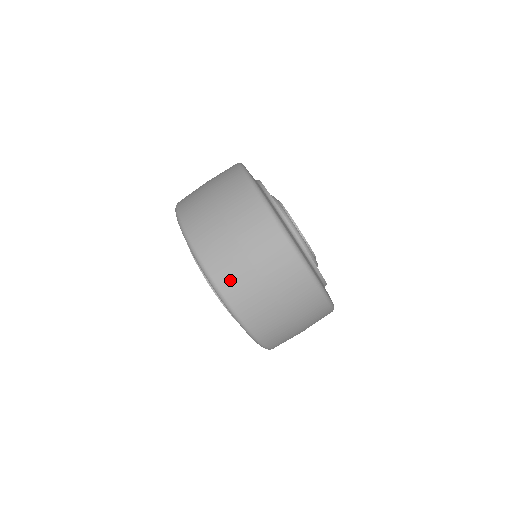
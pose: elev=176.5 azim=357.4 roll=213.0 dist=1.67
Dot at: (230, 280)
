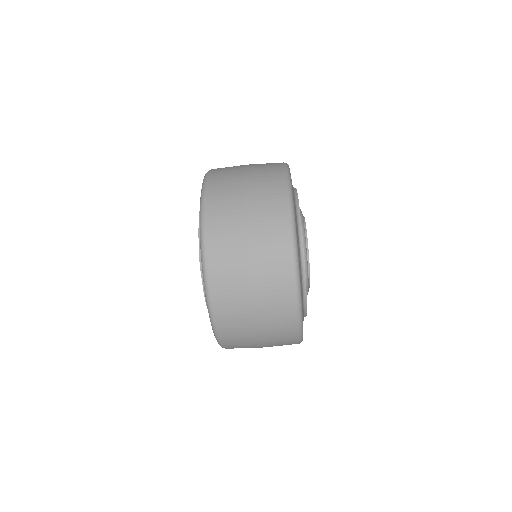
Dot at: (220, 181)
